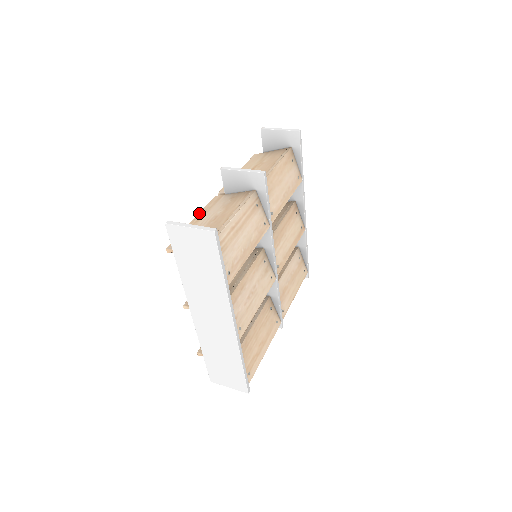
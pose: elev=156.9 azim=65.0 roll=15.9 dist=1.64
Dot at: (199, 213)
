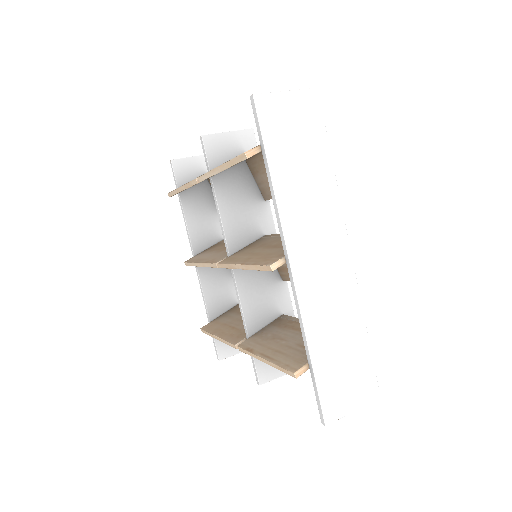
Dot at: (212, 169)
